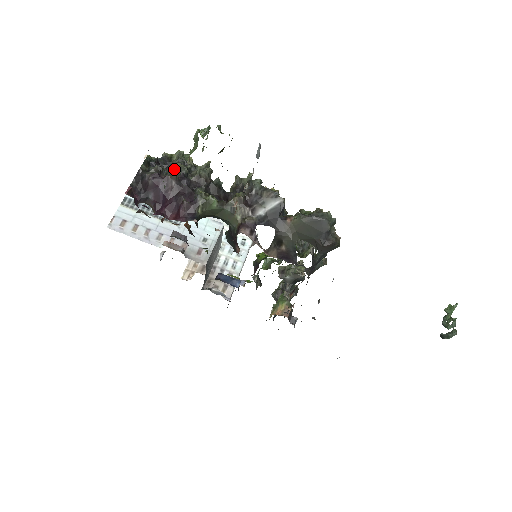
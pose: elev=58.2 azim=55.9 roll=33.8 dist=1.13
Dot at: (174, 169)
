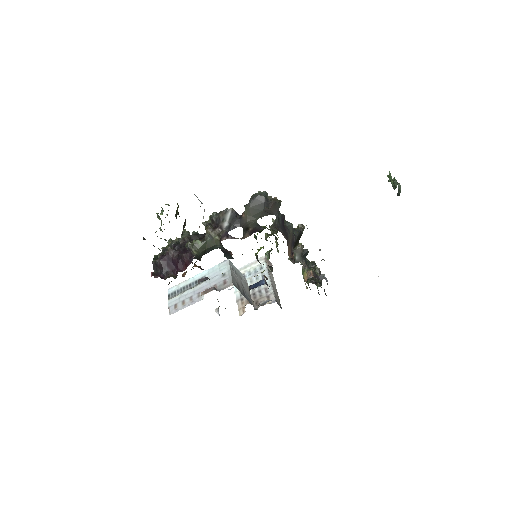
Dot at: (168, 247)
